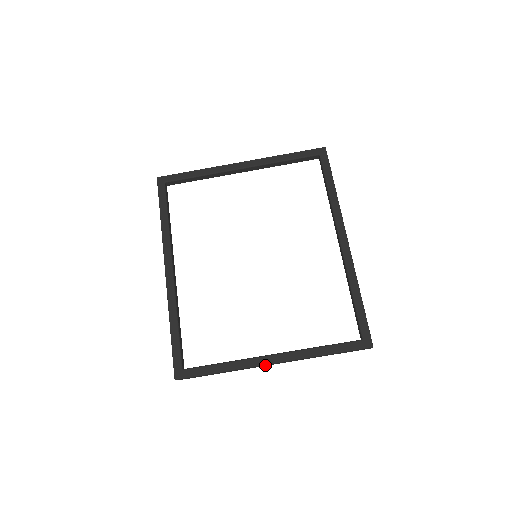
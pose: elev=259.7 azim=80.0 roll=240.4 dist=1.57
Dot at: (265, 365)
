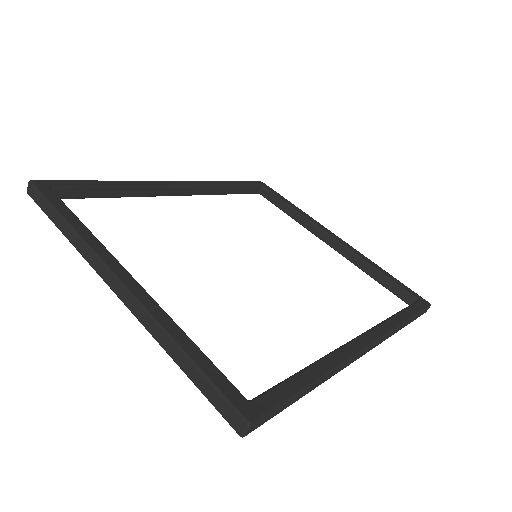
Dot at: (107, 273)
